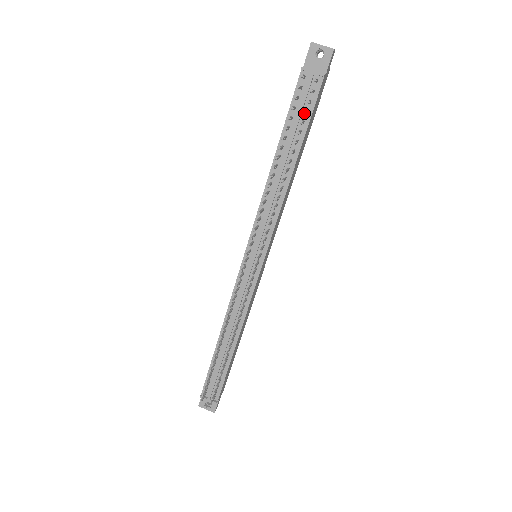
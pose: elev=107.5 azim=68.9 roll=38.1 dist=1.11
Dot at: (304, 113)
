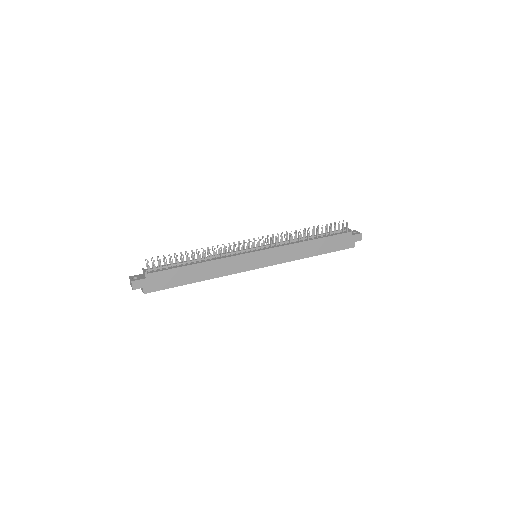
Dot at: (334, 225)
